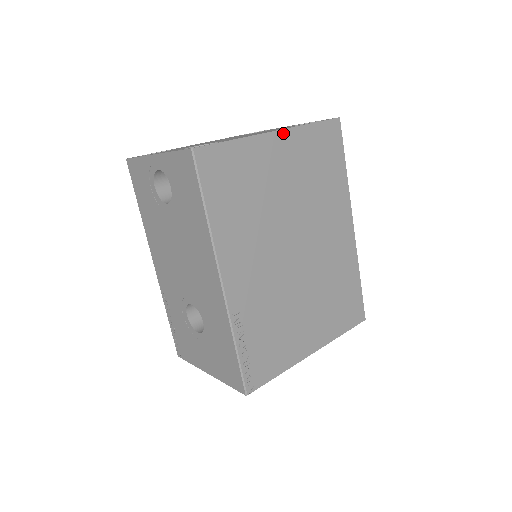
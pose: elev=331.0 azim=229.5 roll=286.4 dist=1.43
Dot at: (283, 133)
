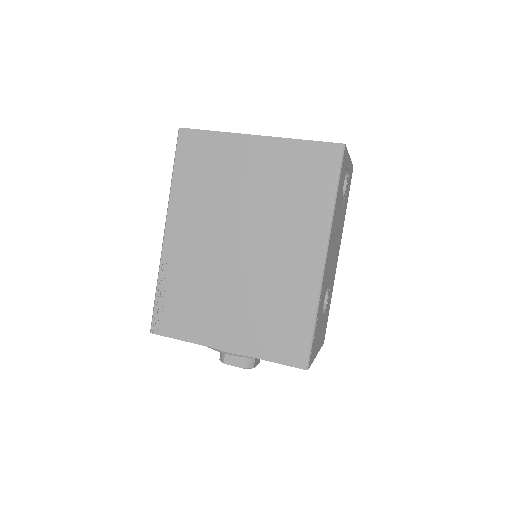
Dot at: (265, 139)
